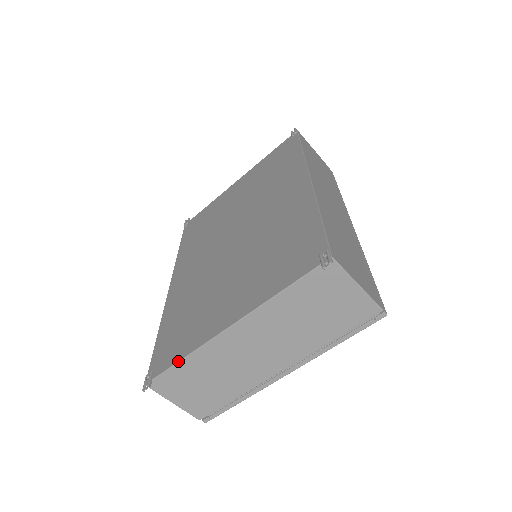
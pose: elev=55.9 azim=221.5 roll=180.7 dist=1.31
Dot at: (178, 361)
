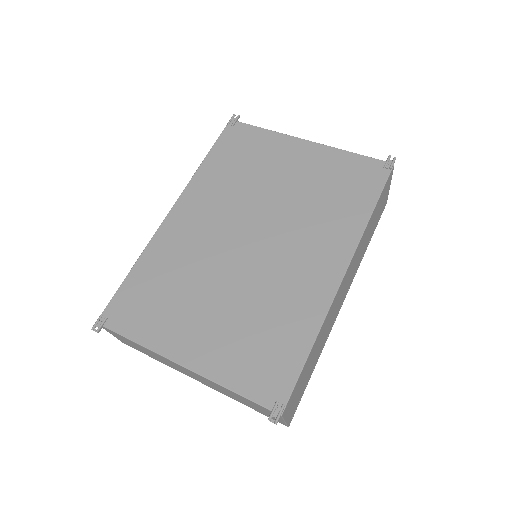
Dot at: (130, 339)
